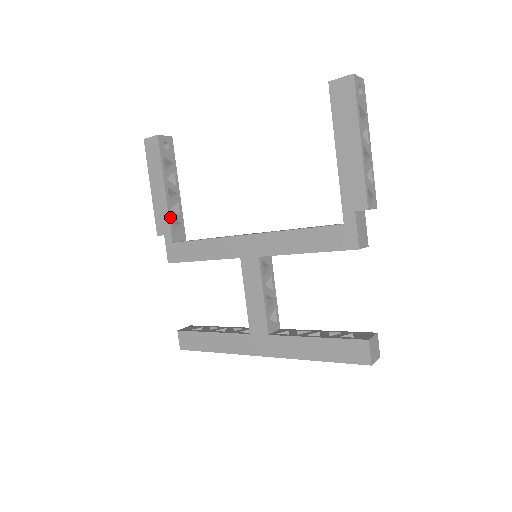
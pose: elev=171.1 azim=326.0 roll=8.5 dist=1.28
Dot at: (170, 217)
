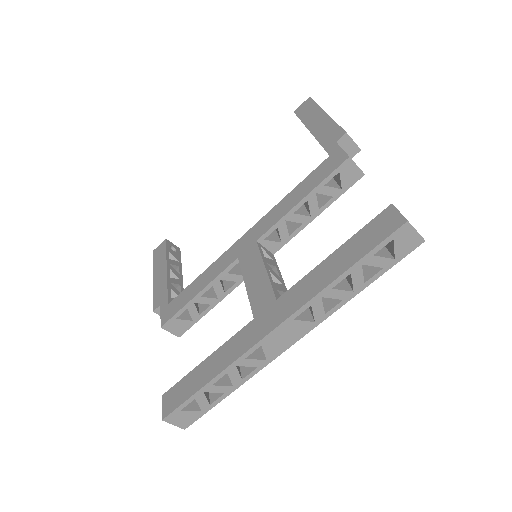
Dot at: (169, 287)
